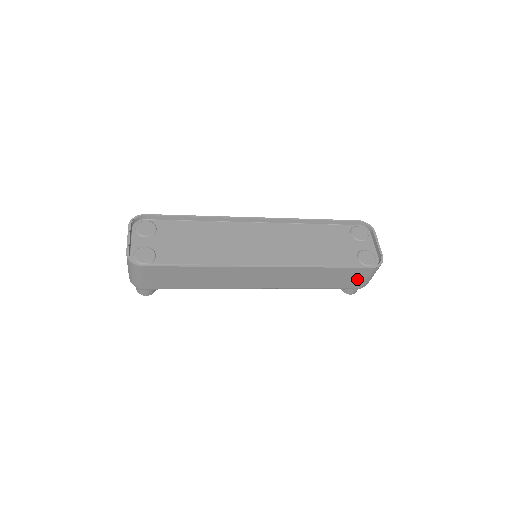
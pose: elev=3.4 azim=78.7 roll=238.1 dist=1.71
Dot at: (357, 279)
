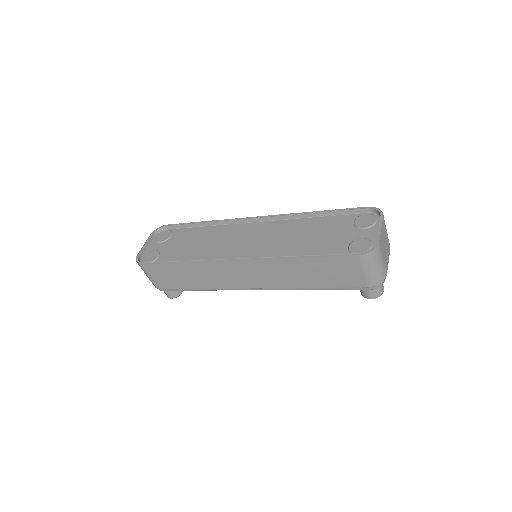
Dot at: (353, 273)
